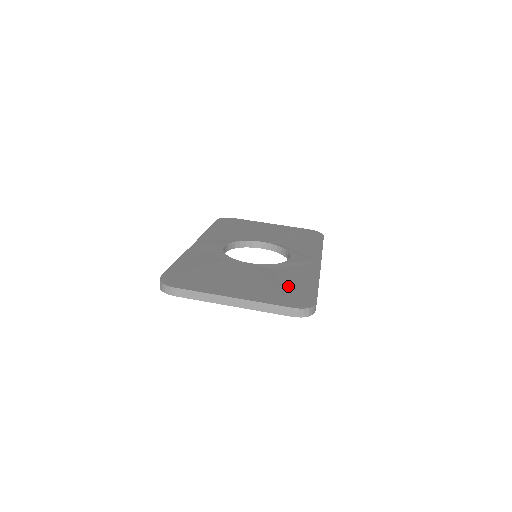
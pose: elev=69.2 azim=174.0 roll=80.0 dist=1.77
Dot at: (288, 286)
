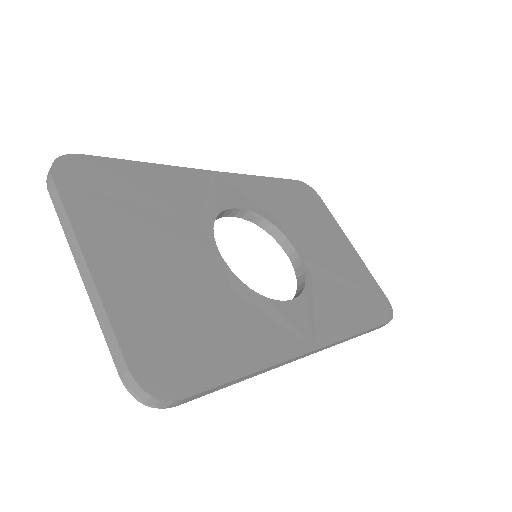
Dot at: (198, 332)
